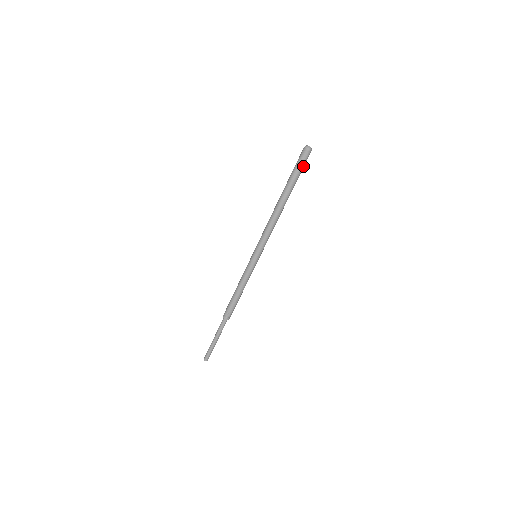
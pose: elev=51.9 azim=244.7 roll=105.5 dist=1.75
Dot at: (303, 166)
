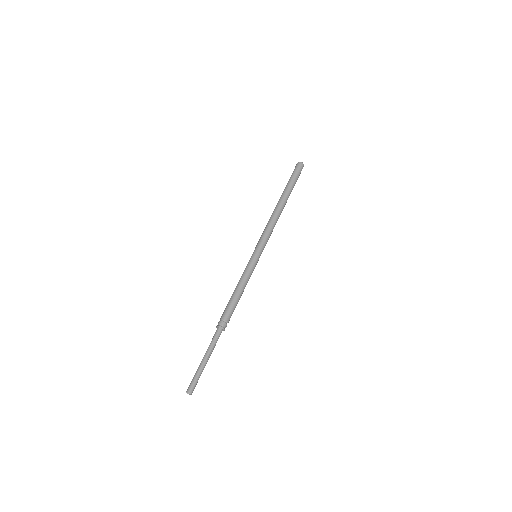
Dot at: (298, 176)
